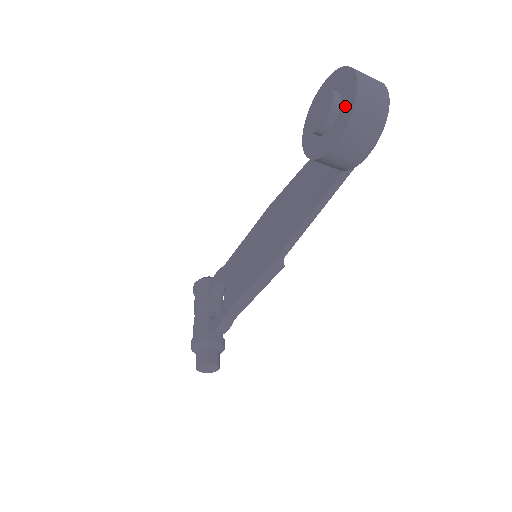
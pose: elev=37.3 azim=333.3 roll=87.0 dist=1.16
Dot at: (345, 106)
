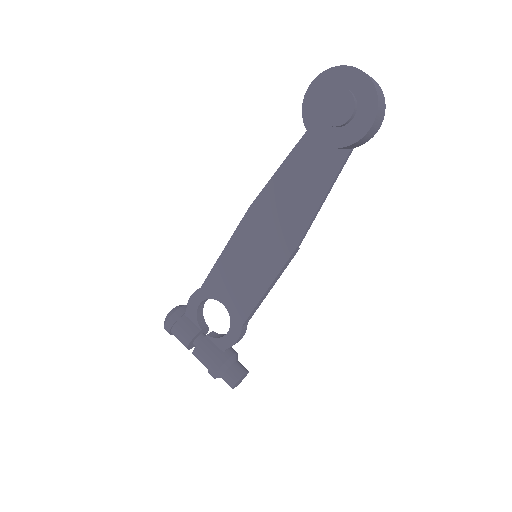
Dot at: (364, 97)
